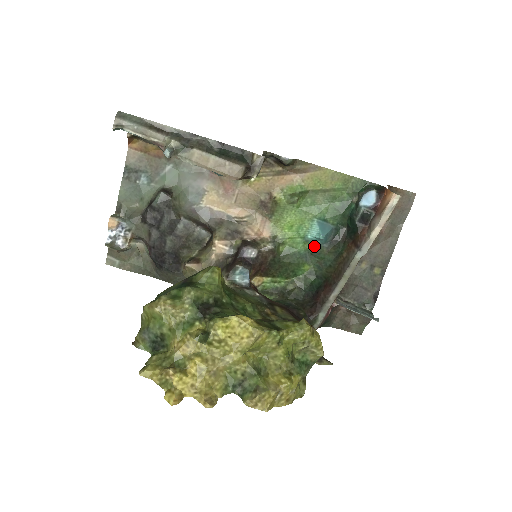
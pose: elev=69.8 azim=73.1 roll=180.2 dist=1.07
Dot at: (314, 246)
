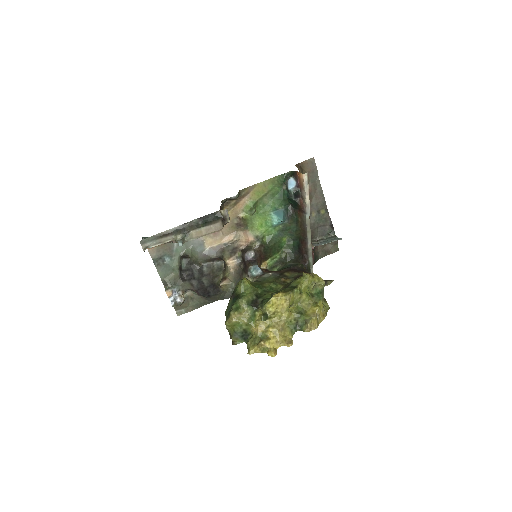
Dot at: (281, 226)
